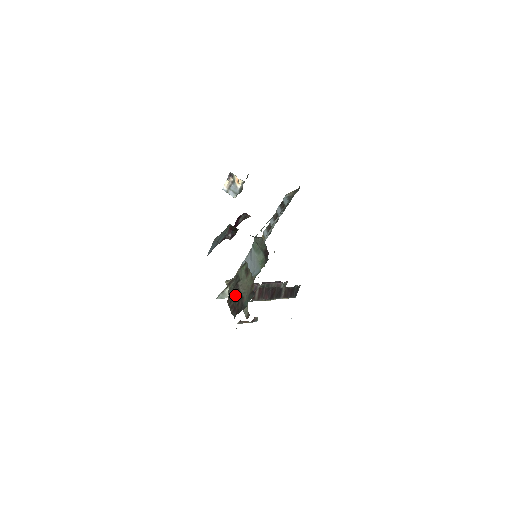
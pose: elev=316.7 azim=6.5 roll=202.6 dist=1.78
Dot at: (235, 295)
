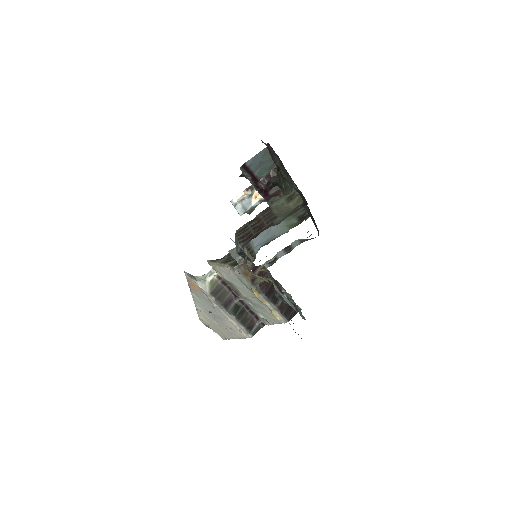
Dot at: (258, 221)
